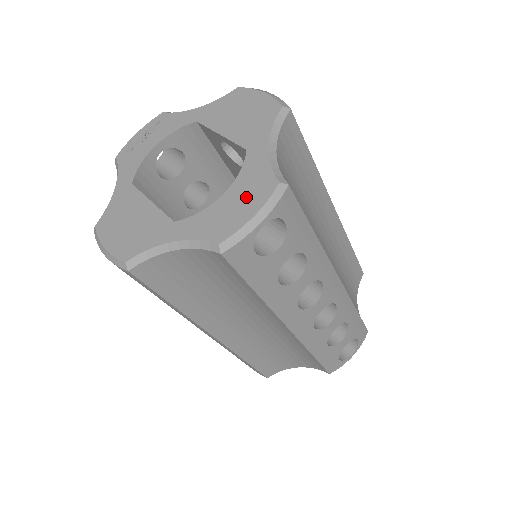
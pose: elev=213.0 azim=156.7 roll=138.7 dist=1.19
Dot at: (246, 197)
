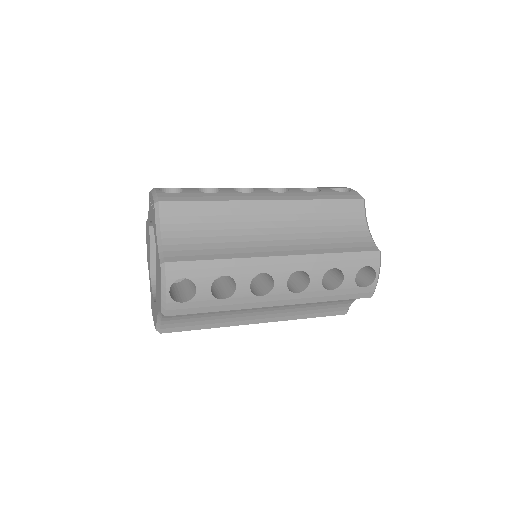
Dot at: (154, 314)
